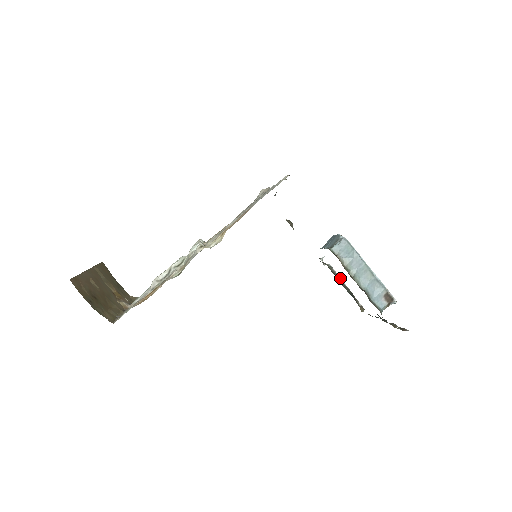
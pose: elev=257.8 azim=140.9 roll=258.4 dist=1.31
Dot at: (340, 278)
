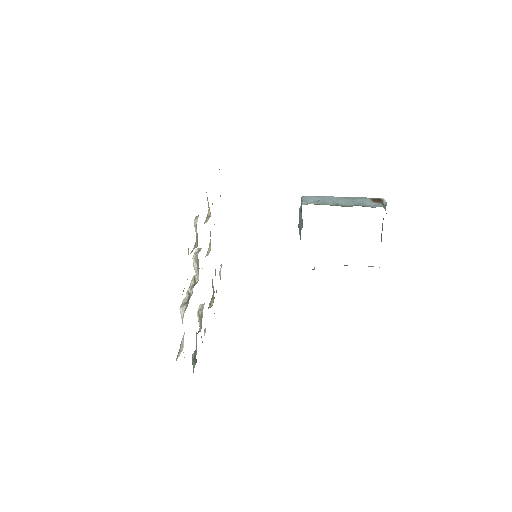
Dot at: occluded
